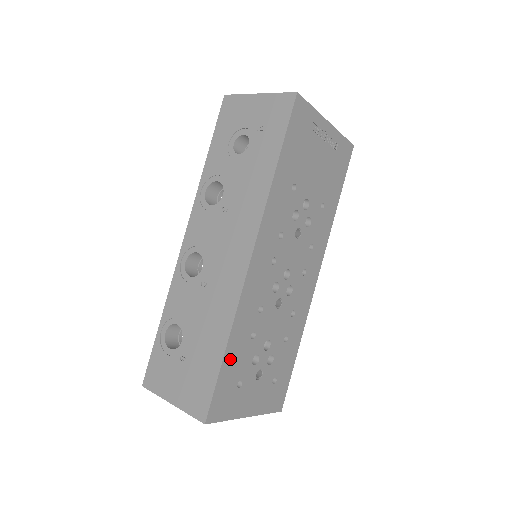
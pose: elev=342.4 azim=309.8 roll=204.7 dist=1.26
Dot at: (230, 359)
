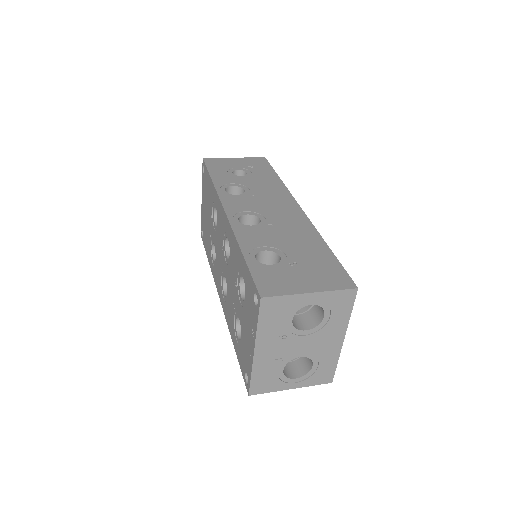
Dot at: occluded
